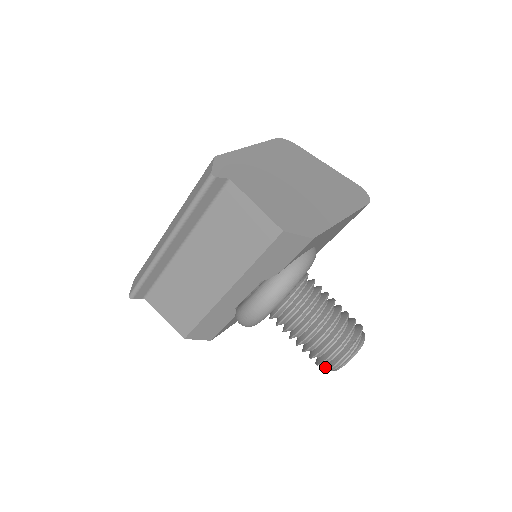
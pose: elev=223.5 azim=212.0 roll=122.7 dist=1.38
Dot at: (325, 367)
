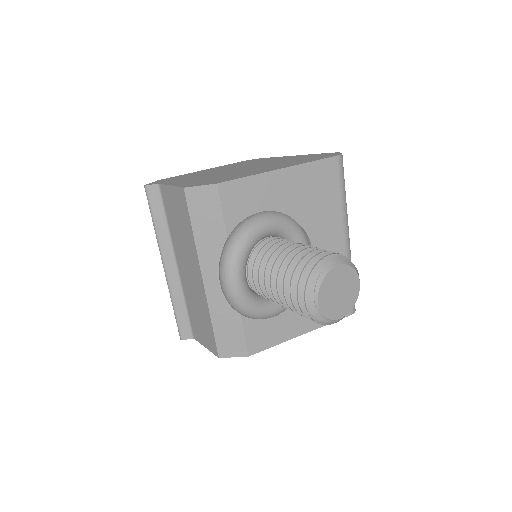
Dot at: (311, 313)
